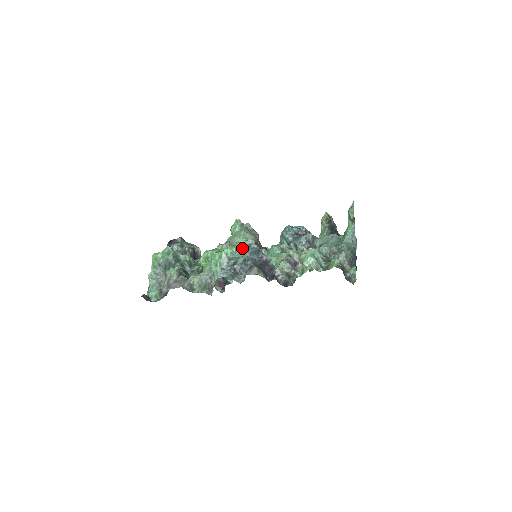
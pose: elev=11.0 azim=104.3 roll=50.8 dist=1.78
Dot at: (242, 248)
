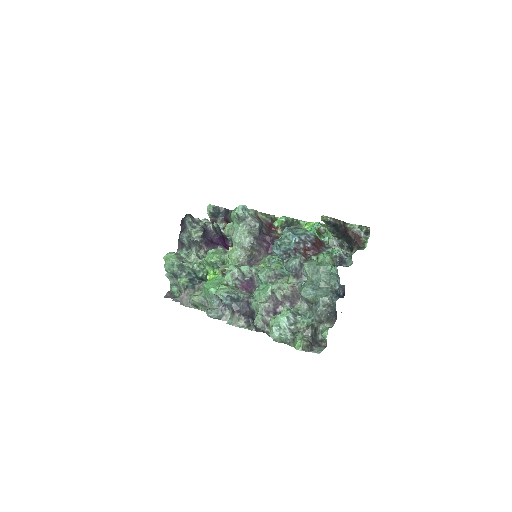
Dot at: occluded
